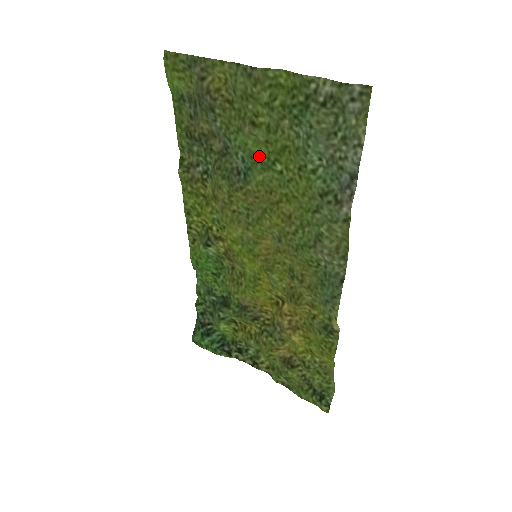
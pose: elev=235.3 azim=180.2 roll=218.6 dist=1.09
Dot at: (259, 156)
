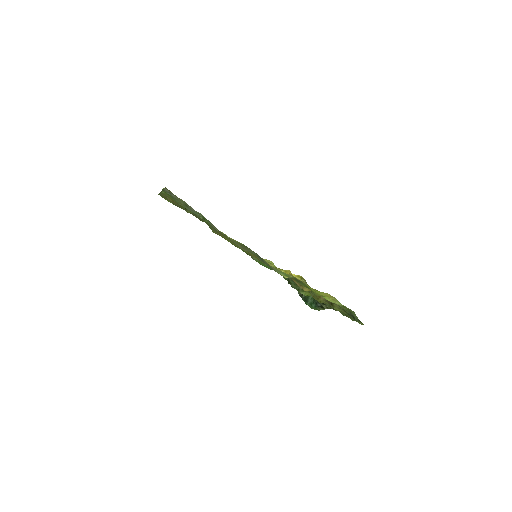
Dot at: occluded
